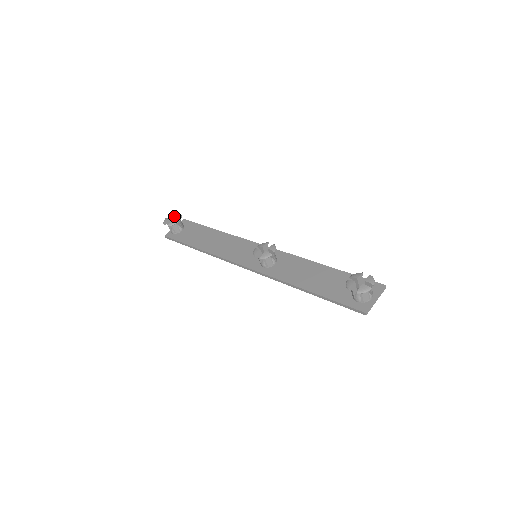
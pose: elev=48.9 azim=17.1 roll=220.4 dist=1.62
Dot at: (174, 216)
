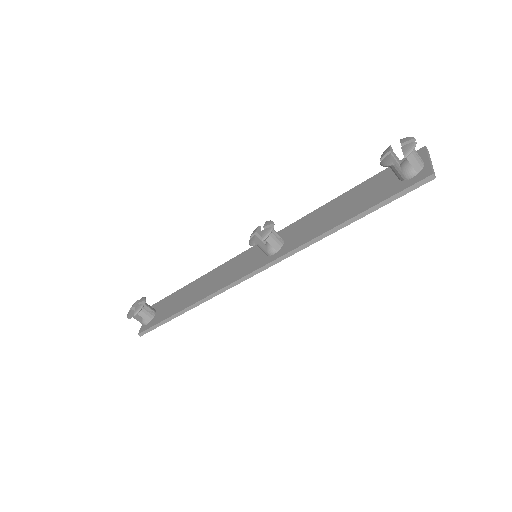
Dot at: (136, 304)
